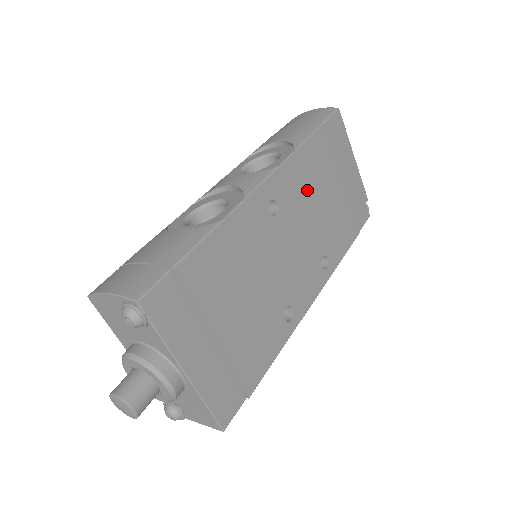
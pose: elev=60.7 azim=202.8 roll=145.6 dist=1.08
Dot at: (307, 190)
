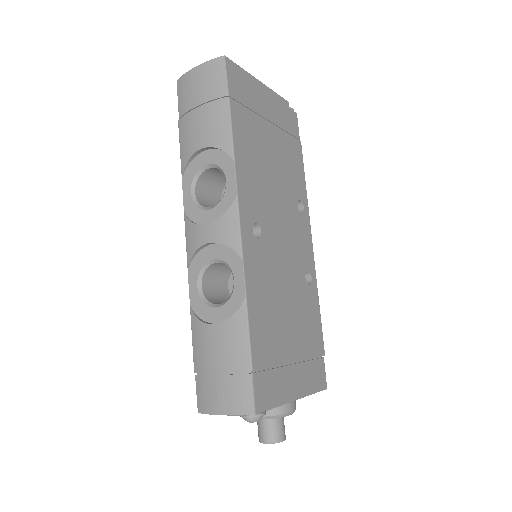
Dot at: (260, 176)
